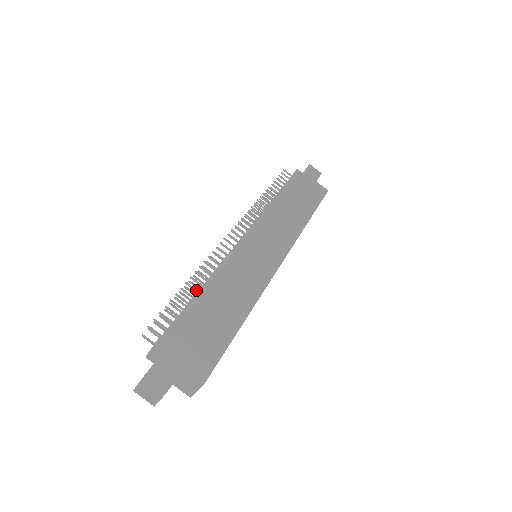
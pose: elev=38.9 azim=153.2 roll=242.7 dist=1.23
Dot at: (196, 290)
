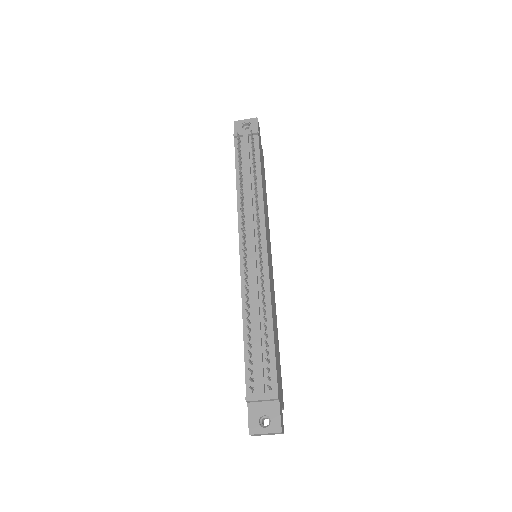
Dot at: (266, 327)
